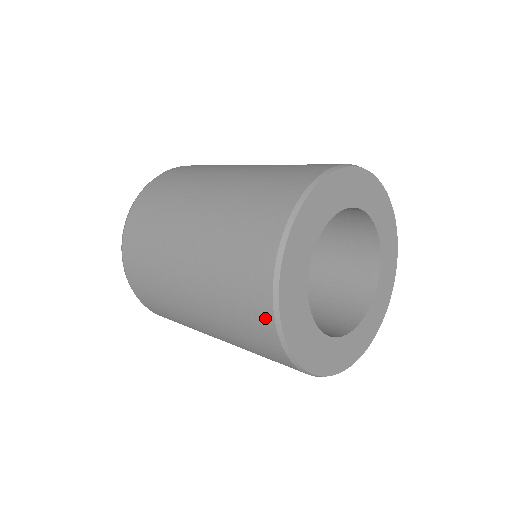
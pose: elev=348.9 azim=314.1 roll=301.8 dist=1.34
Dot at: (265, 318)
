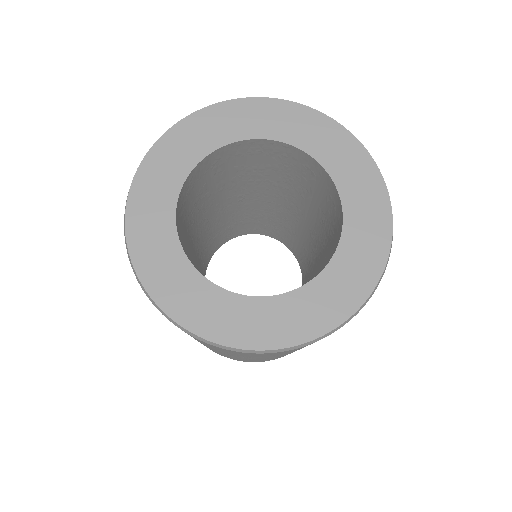
Dot at: occluded
